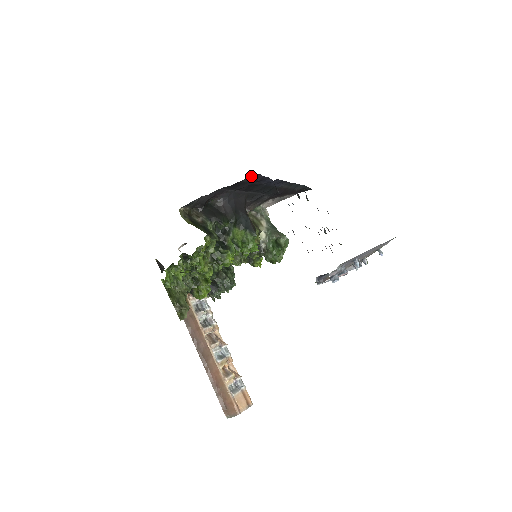
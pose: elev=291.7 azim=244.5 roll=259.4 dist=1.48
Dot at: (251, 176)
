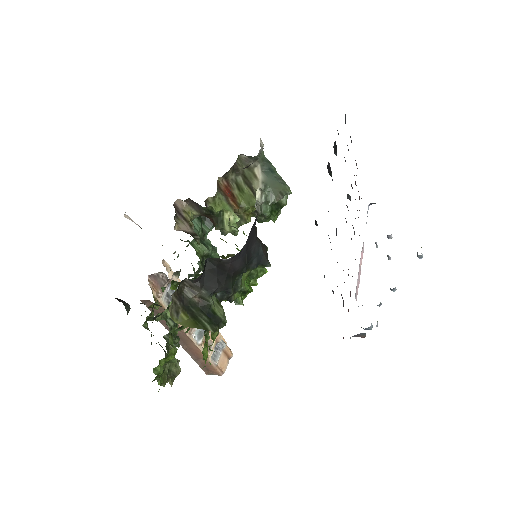
Dot at: occluded
